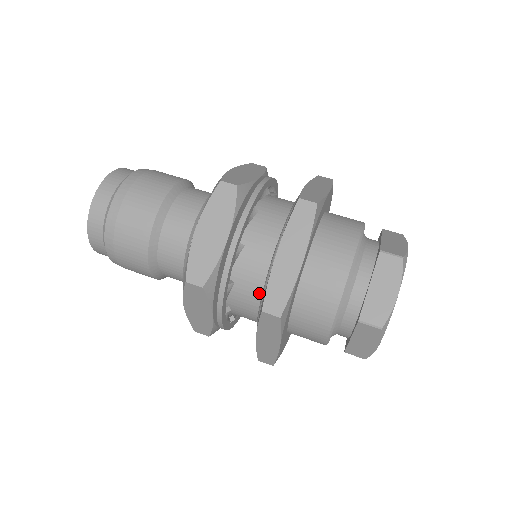
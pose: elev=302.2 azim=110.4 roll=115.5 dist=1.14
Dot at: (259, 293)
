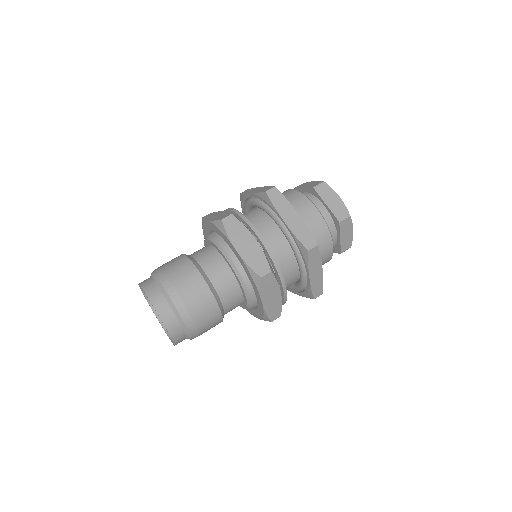
Dot at: occluded
